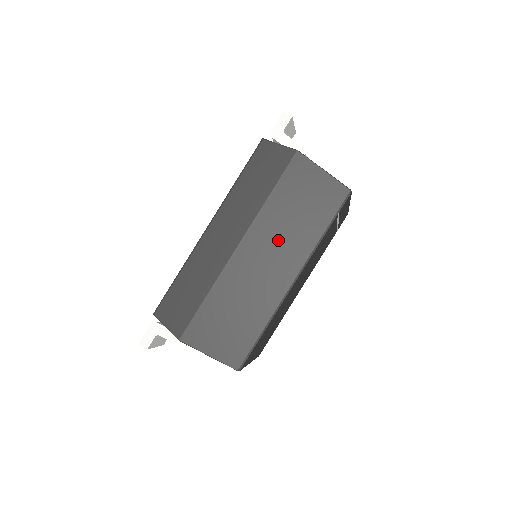
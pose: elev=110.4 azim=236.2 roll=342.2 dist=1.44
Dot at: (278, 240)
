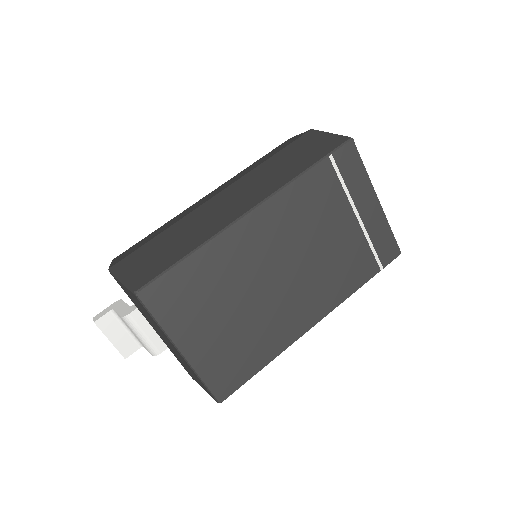
Dot at: (256, 184)
